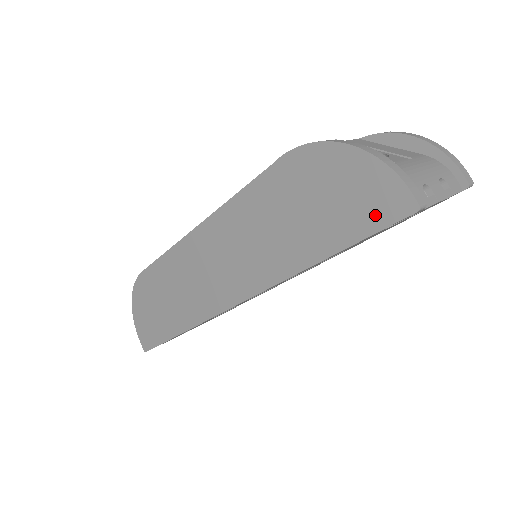
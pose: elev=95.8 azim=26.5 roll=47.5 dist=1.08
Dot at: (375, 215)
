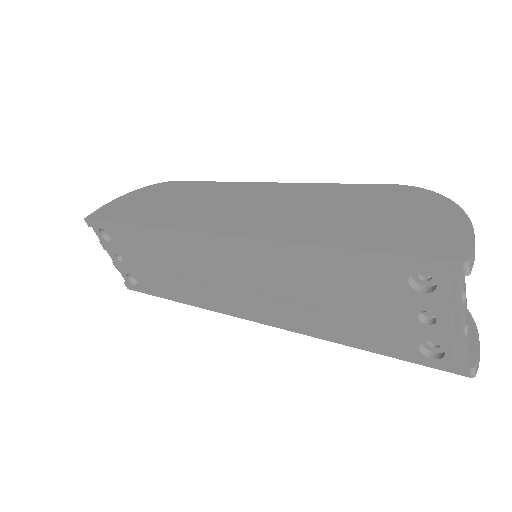
Dot at: (422, 246)
